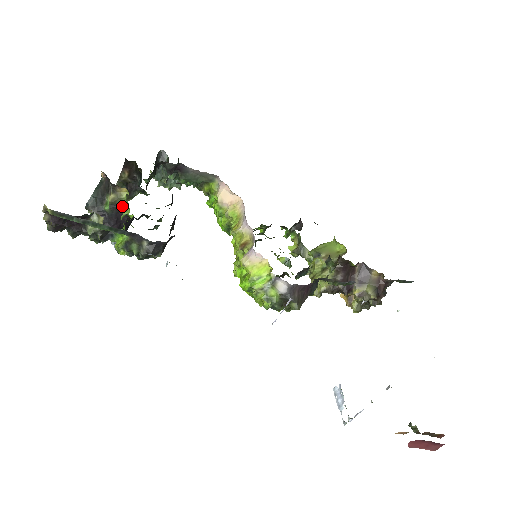
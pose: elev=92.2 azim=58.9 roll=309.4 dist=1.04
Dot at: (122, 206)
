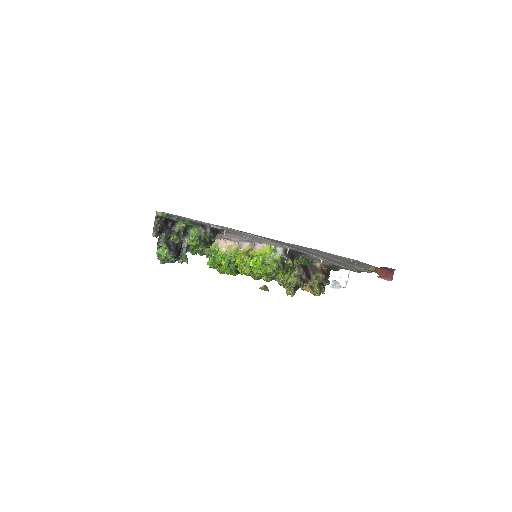
Dot at: occluded
